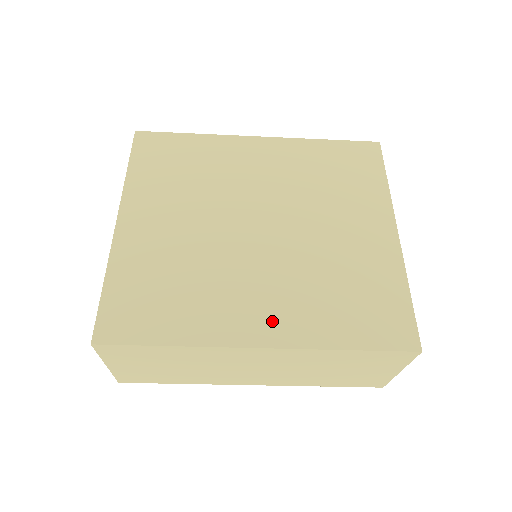
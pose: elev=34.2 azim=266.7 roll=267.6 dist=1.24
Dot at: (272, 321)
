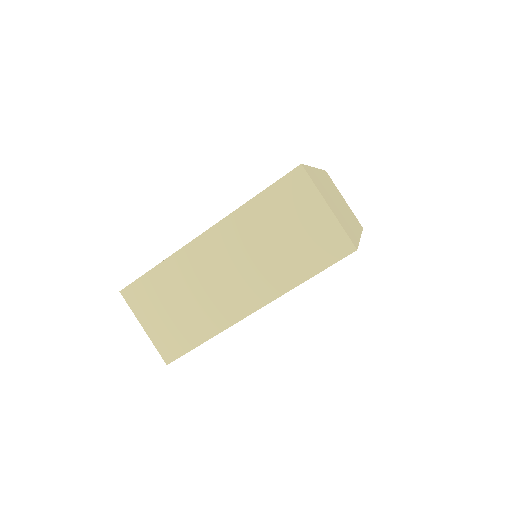
Dot at: occluded
